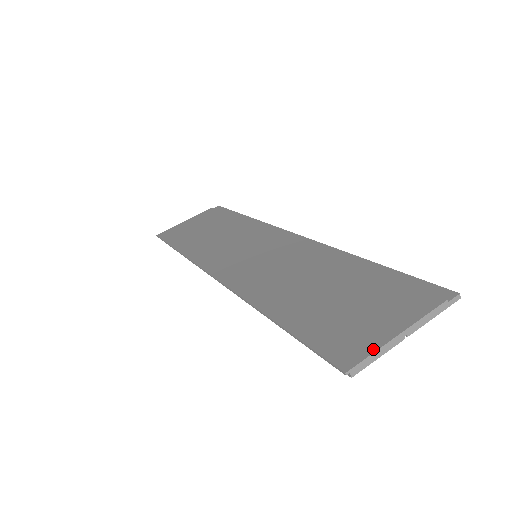
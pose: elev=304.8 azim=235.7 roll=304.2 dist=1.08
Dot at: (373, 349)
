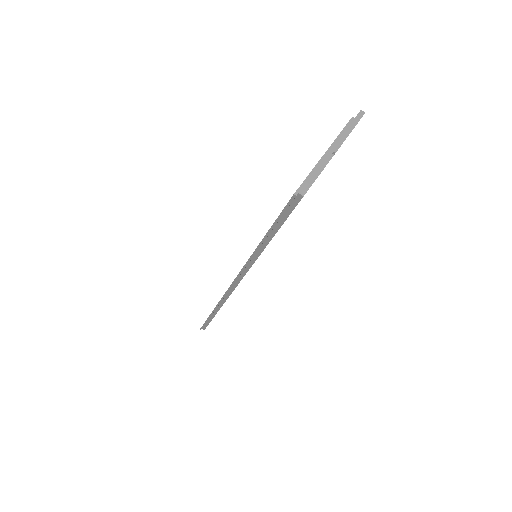
Dot at: (310, 172)
